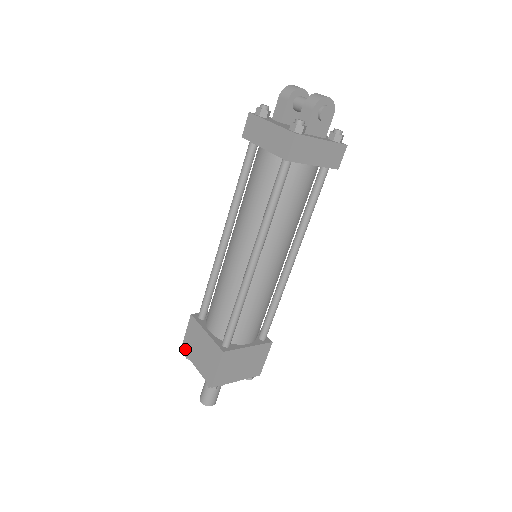
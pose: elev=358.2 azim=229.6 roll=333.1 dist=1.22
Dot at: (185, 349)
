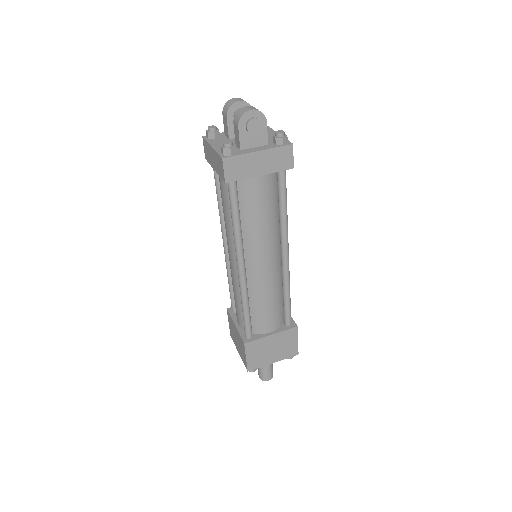
Dot at: (232, 337)
